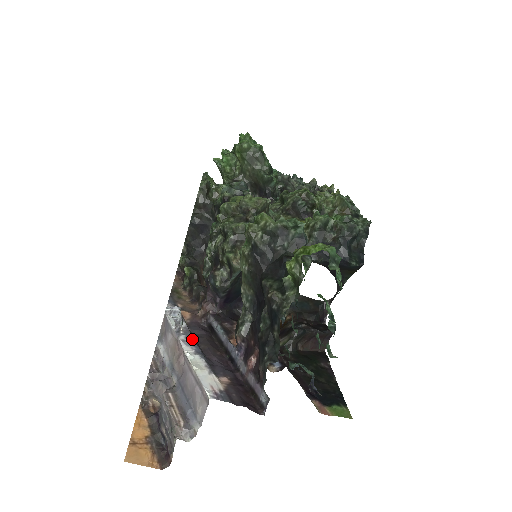
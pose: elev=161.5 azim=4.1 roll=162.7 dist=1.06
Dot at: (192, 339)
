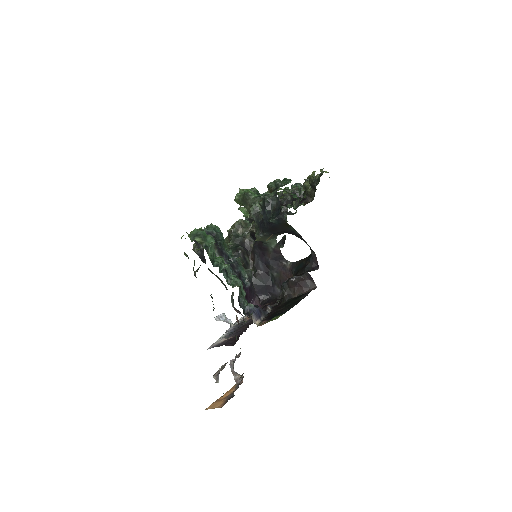
Dot at: (235, 327)
